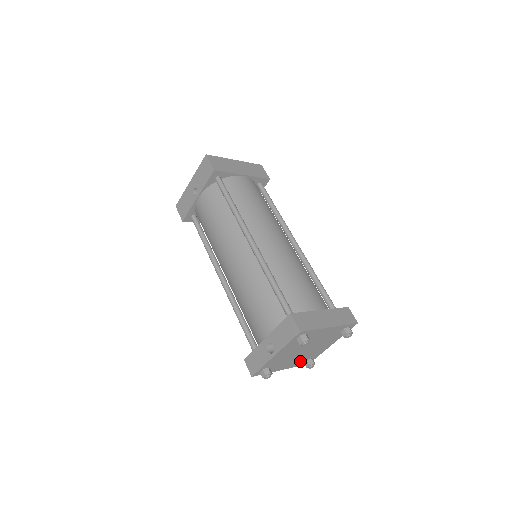
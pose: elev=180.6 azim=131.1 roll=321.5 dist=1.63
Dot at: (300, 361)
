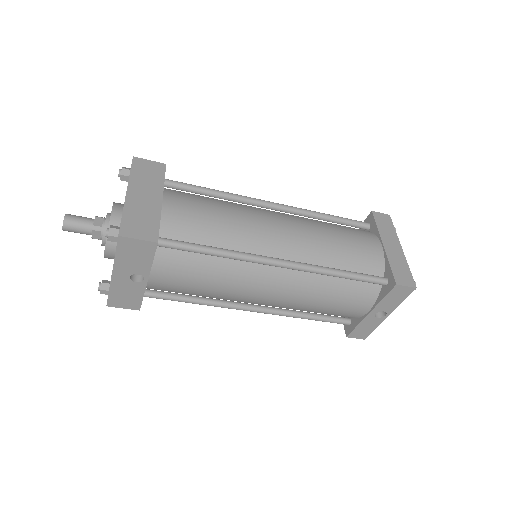
Dot at: occluded
